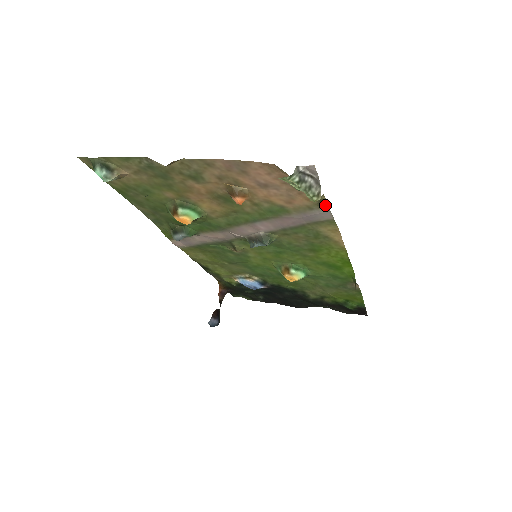
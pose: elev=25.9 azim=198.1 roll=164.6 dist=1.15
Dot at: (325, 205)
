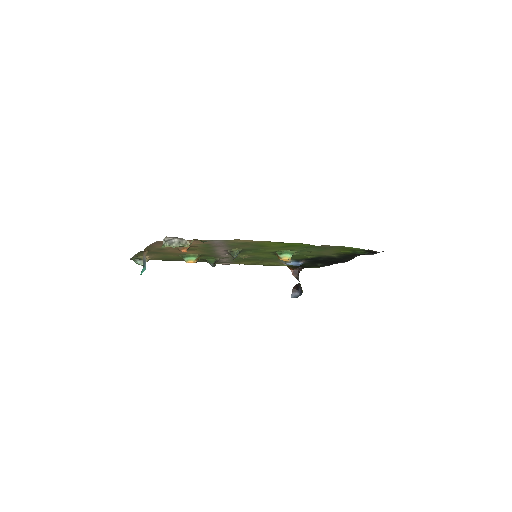
Dot at: (203, 241)
